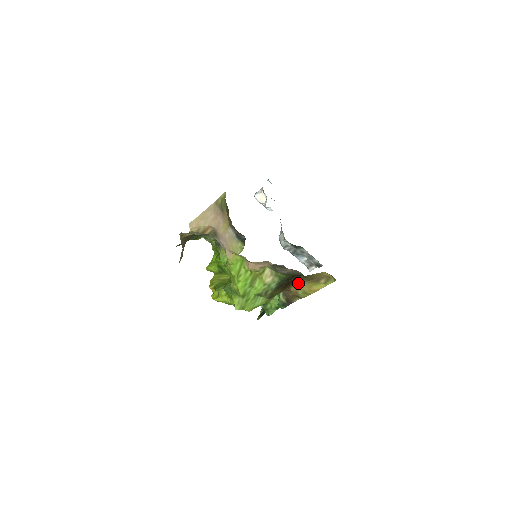
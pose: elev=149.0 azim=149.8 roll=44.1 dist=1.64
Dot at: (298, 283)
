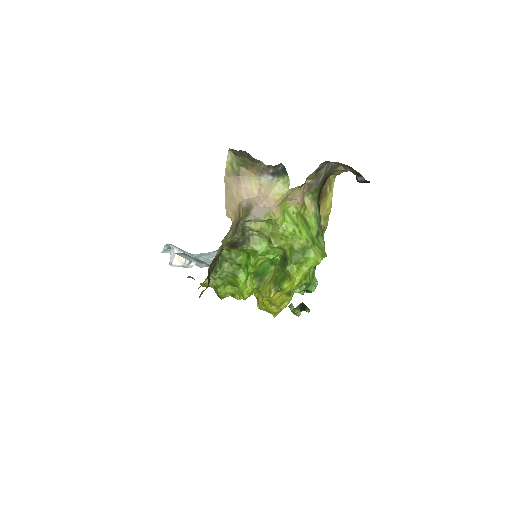
Dot at: occluded
